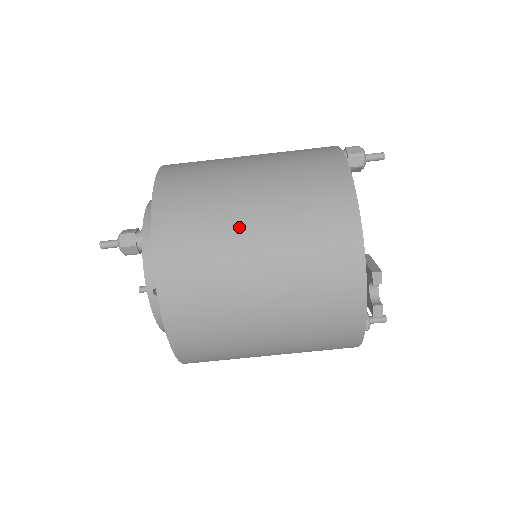
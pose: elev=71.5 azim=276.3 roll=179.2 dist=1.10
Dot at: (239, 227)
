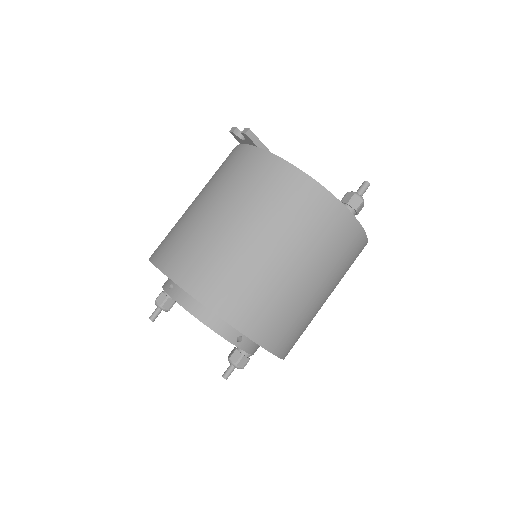
Dot at: occluded
